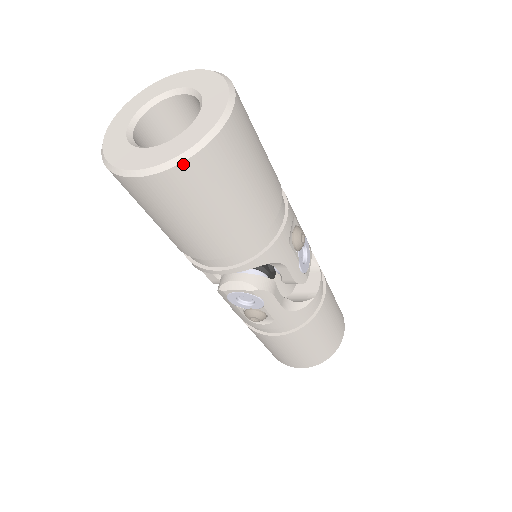
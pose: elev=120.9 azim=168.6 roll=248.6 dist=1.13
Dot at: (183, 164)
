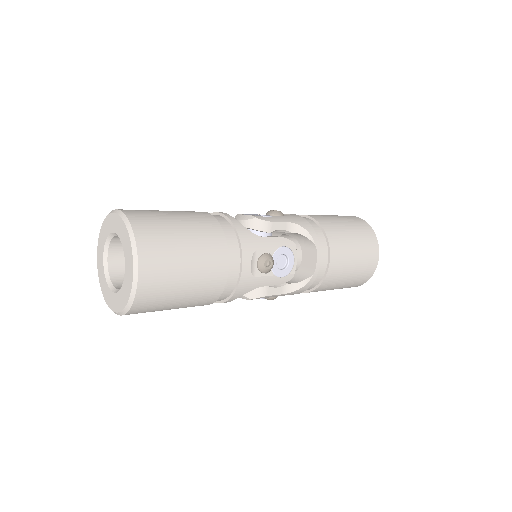
Dot at: (128, 312)
